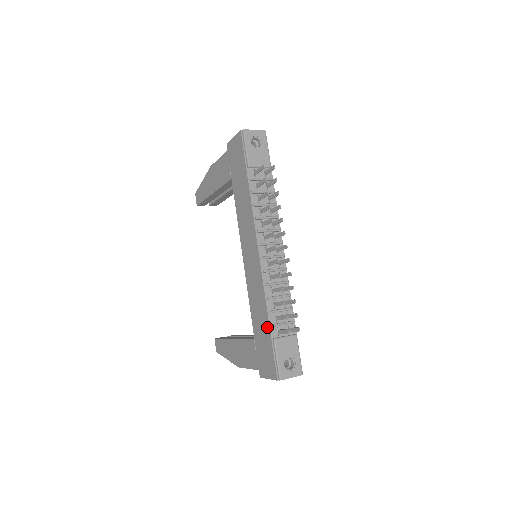
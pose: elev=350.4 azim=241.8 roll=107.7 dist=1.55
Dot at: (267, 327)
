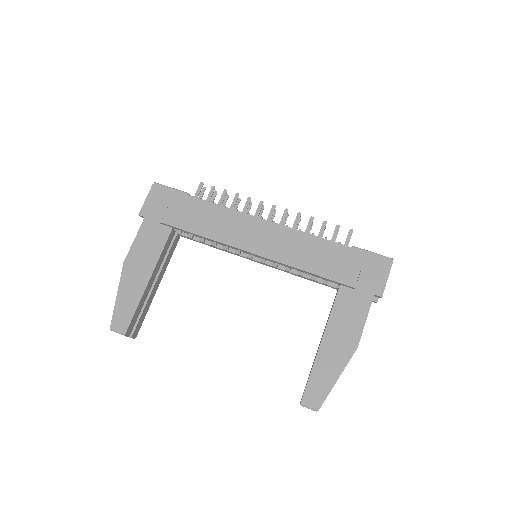
Dot at: (339, 248)
